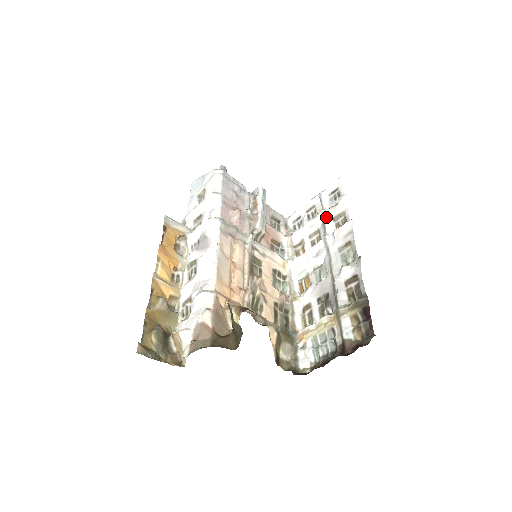
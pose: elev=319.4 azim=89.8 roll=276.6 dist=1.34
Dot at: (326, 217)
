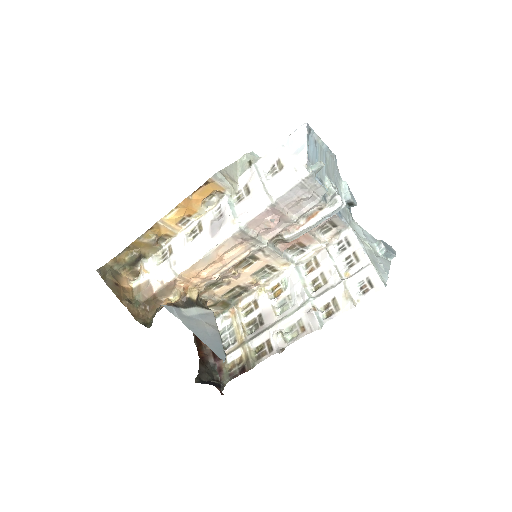
Dot at: (335, 289)
